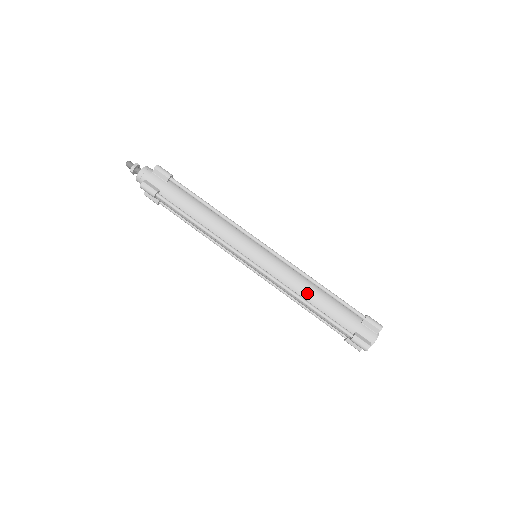
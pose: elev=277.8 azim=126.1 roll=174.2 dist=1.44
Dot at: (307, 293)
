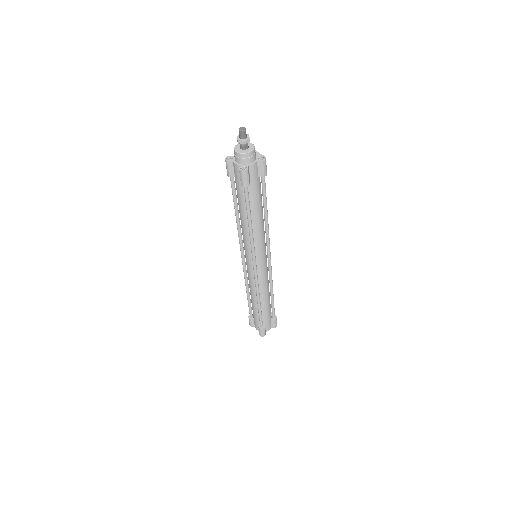
Dot at: (251, 294)
